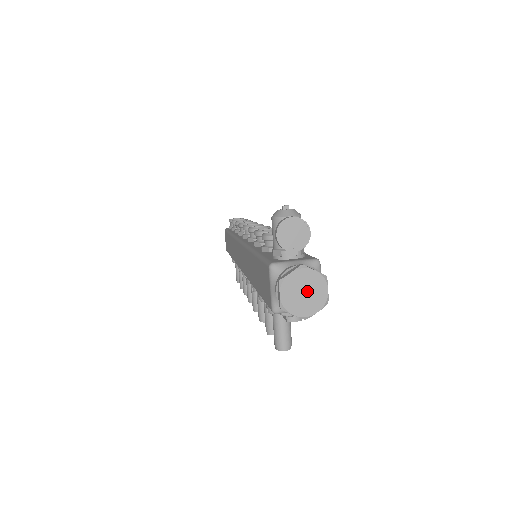
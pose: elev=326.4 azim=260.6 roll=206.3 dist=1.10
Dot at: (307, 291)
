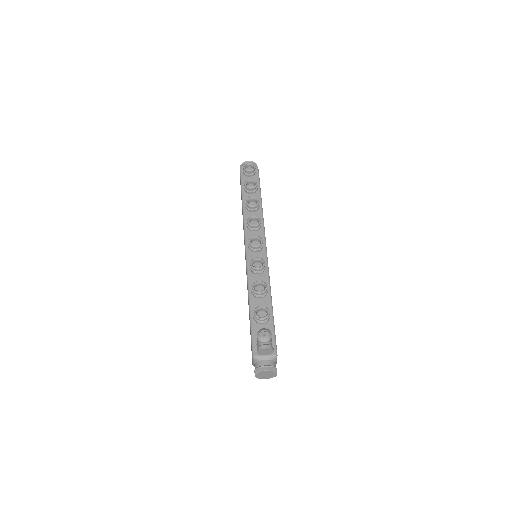
Dot at: (267, 375)
